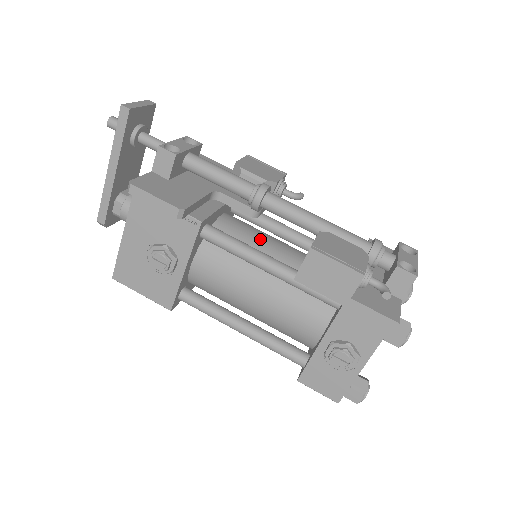
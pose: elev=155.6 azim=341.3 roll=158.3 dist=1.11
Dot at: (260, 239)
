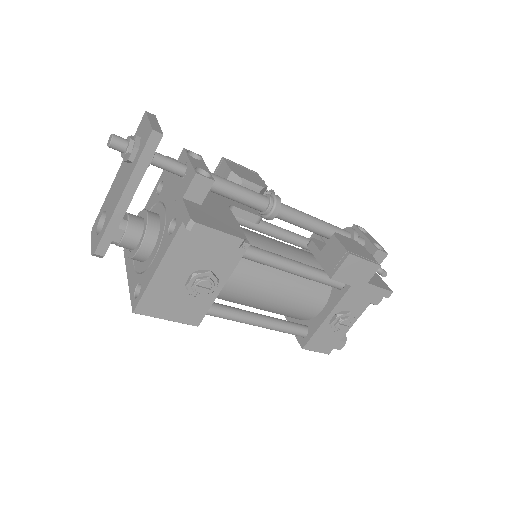
Dot at: (266, 242)
